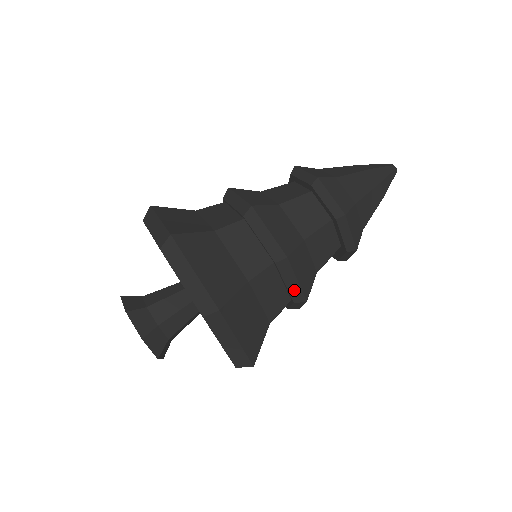
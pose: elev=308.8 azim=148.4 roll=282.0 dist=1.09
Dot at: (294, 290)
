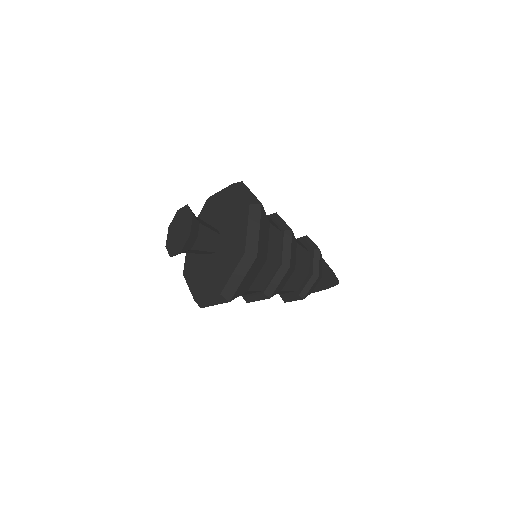
Dot at: (251, 299)
